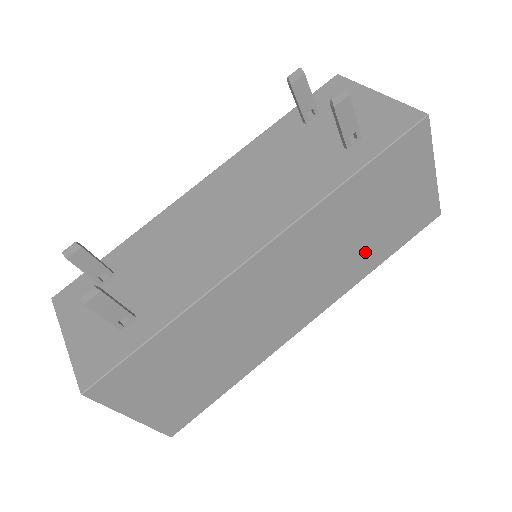
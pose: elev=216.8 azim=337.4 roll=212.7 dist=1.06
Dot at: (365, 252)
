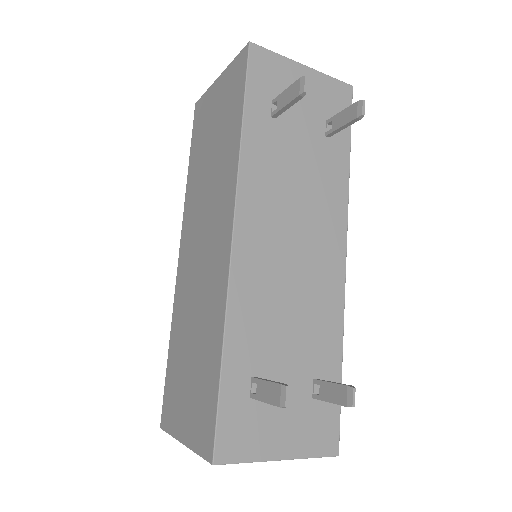
Dot at: occluded
